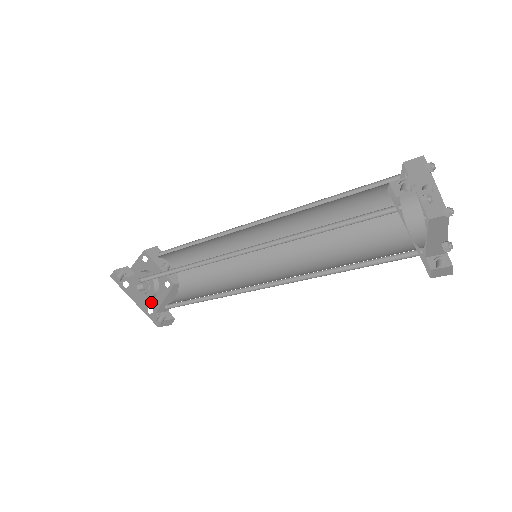
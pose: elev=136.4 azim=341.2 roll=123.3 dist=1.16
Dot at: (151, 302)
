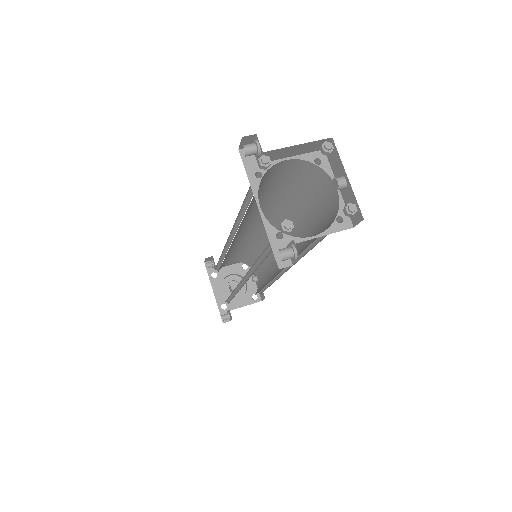
Dot at: occluded
